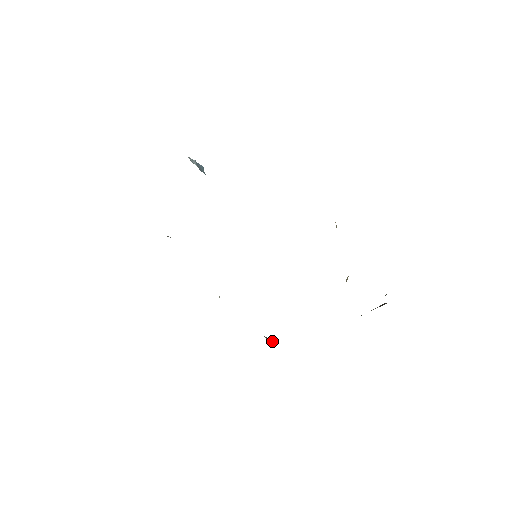
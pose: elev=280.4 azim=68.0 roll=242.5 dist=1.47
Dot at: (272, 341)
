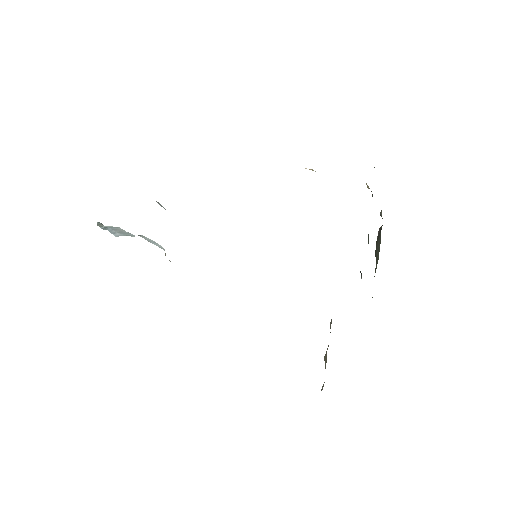
Dot at: occluded
